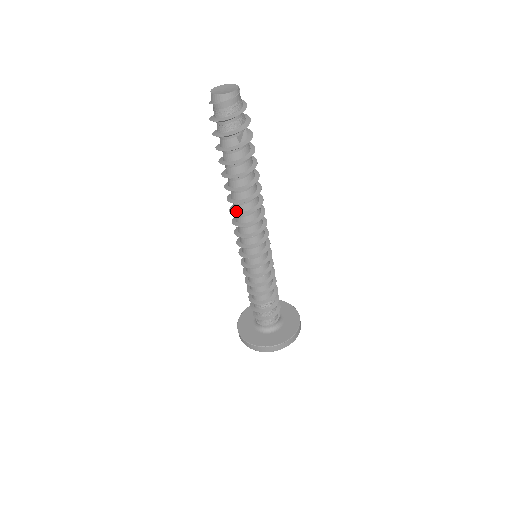
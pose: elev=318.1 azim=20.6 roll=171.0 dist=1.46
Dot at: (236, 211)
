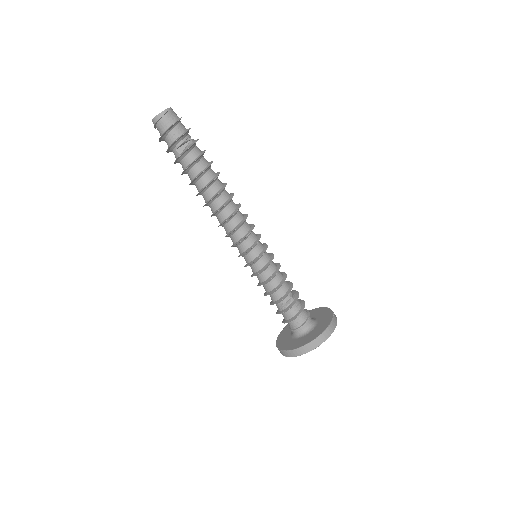
Dot at: occluded
